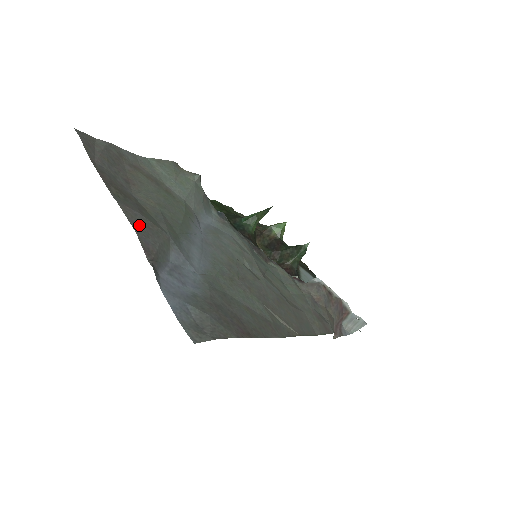
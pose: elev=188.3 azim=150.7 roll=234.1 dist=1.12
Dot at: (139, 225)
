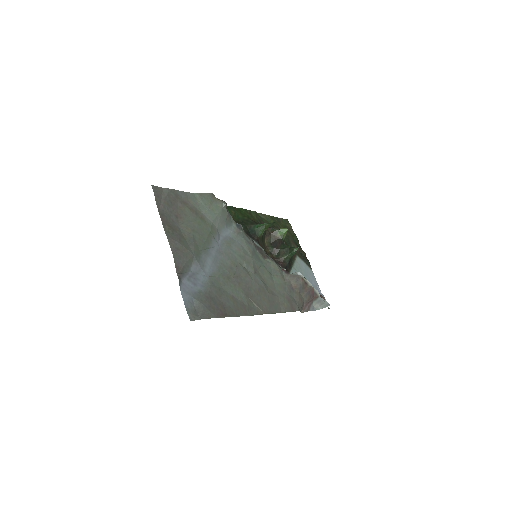
Dot at: (176, 251)
